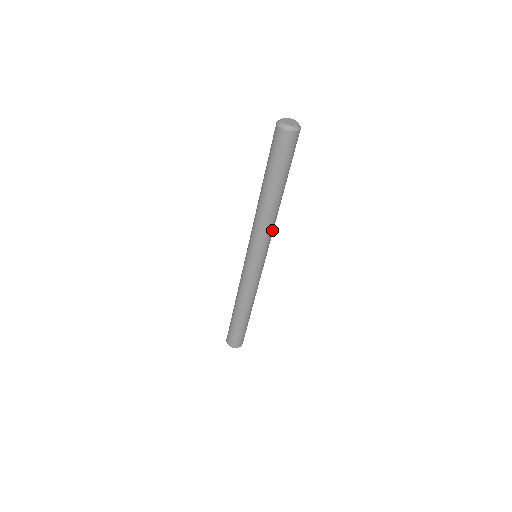
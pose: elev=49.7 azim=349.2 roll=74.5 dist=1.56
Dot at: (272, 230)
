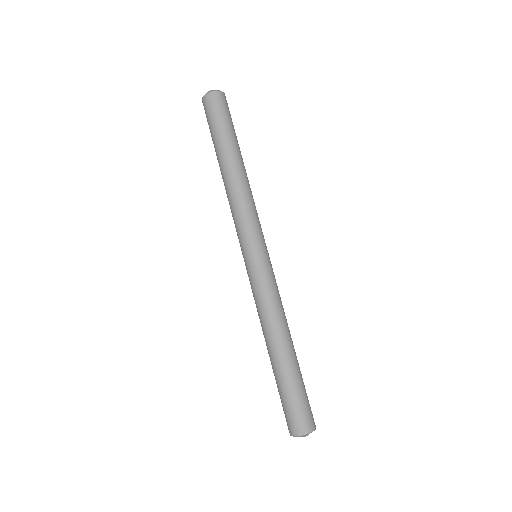
Dot at: occluded
